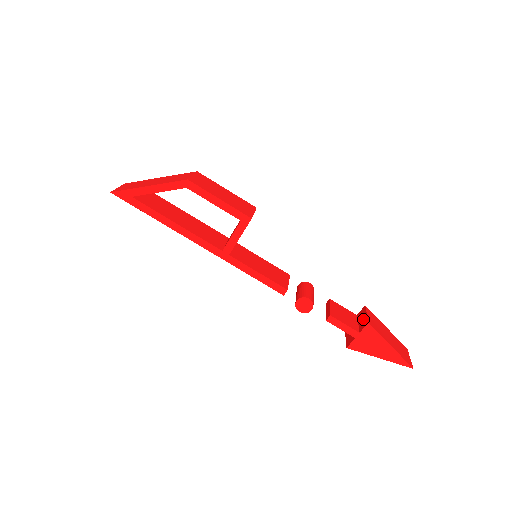
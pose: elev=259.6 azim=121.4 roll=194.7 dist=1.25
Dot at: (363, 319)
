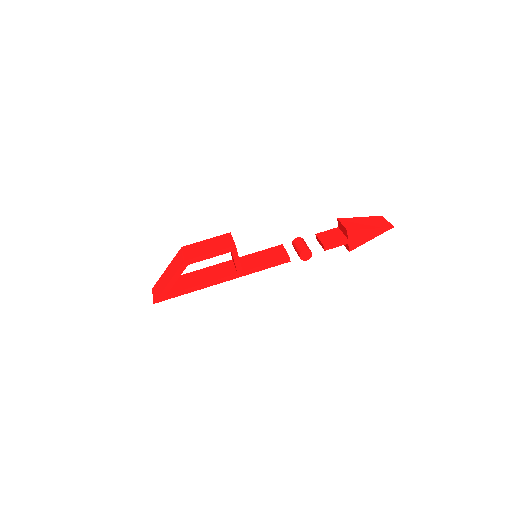
Dot at: (343, 229)
